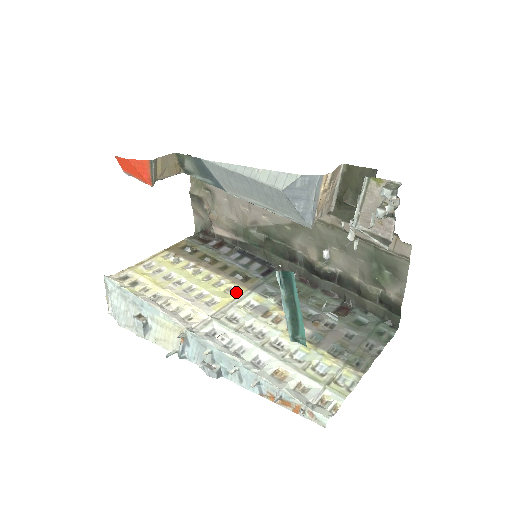
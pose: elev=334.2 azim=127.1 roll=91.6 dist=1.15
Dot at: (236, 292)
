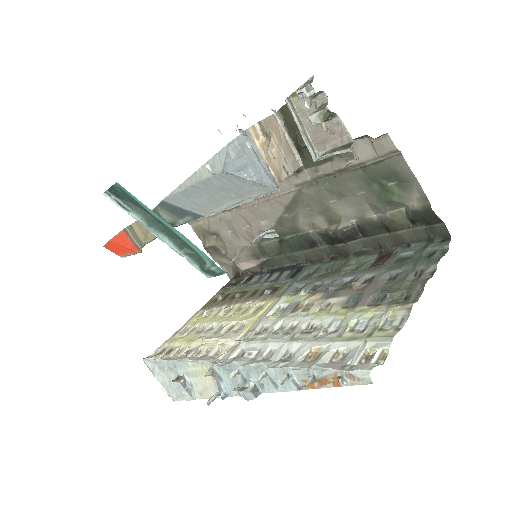
Dot at: (264, 306)
